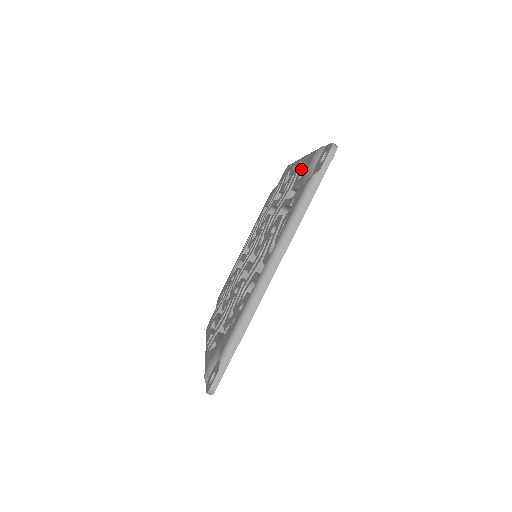
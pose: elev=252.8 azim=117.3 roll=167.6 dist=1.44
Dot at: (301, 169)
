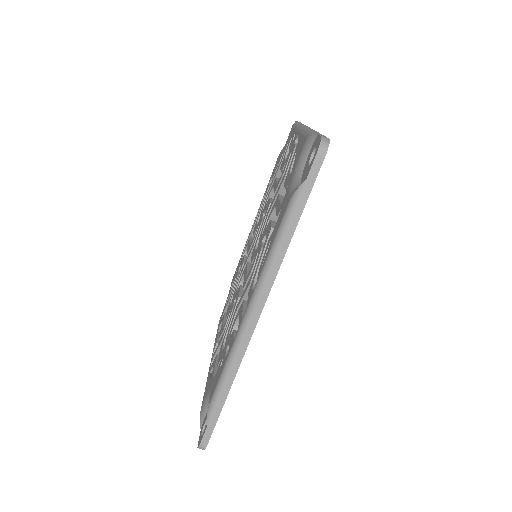
Dot at: (294, 155)
